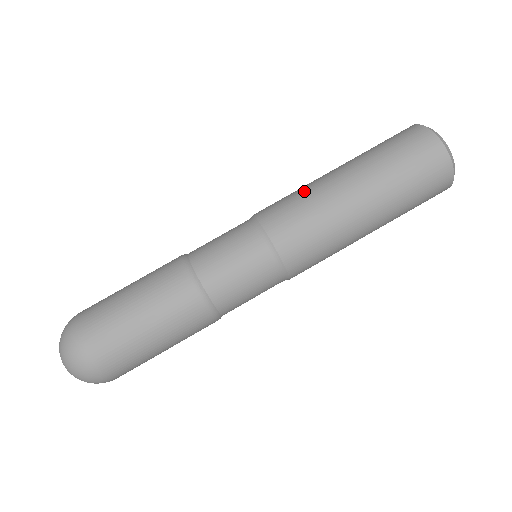
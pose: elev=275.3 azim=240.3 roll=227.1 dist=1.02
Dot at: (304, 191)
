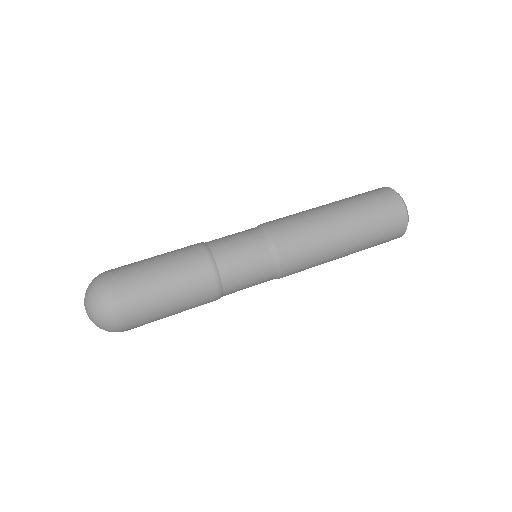
Dot at: (297, 213)
